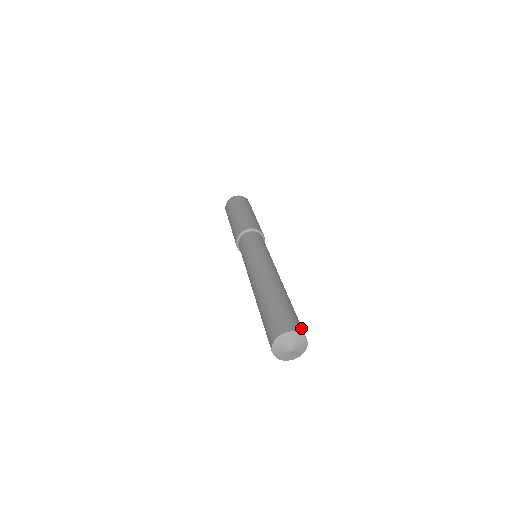
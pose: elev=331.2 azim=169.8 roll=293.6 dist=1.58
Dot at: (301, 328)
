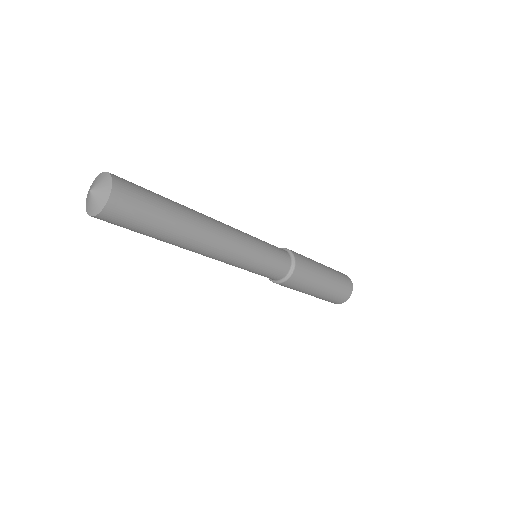
Dot at: (125, 192)
